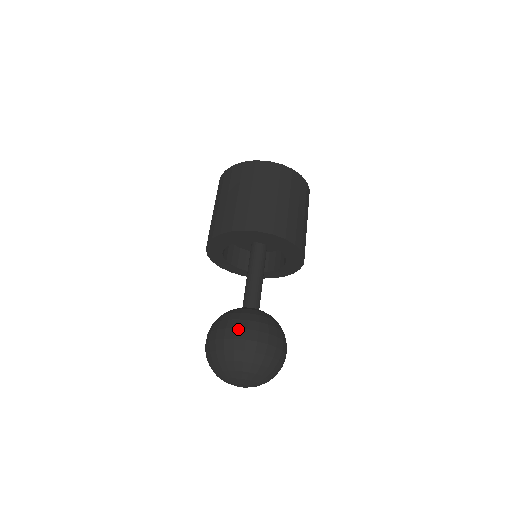
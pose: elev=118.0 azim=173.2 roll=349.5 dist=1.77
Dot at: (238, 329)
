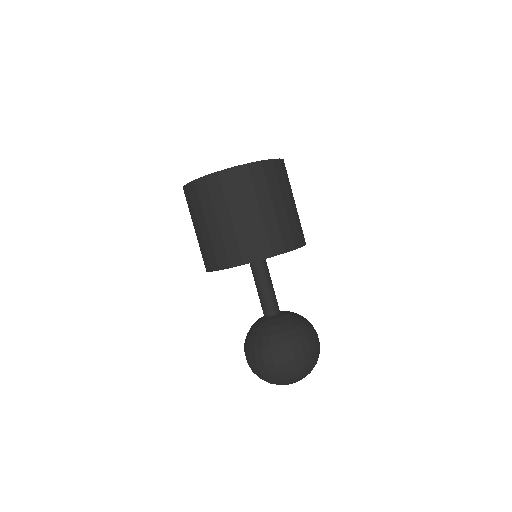
Dot at: (304, 347)
